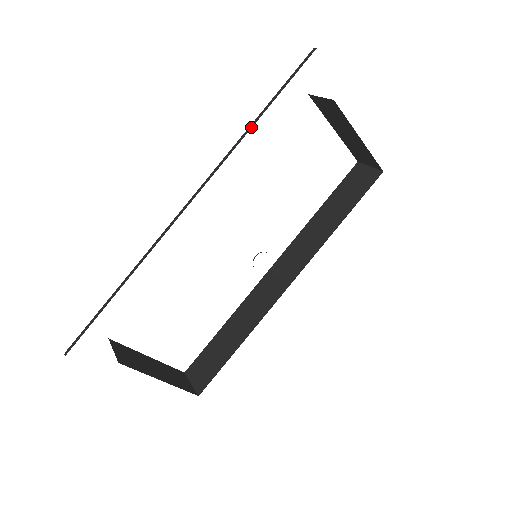
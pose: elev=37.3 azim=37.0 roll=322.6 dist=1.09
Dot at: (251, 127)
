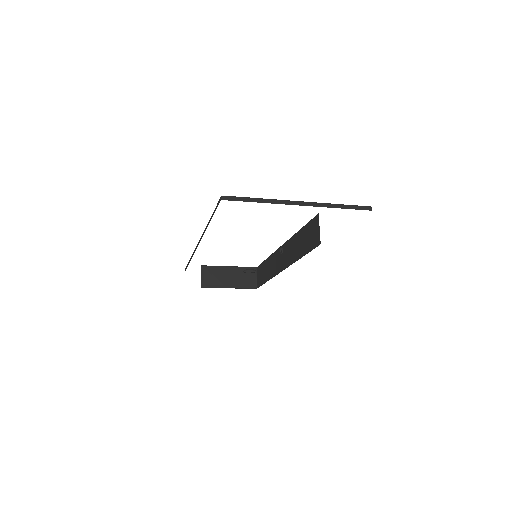
Dot at: (207, 226)
